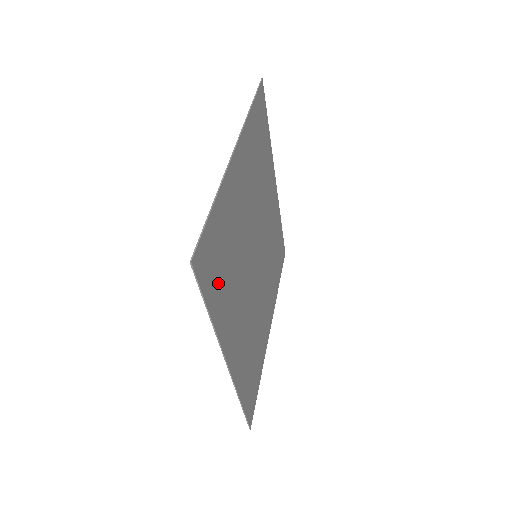
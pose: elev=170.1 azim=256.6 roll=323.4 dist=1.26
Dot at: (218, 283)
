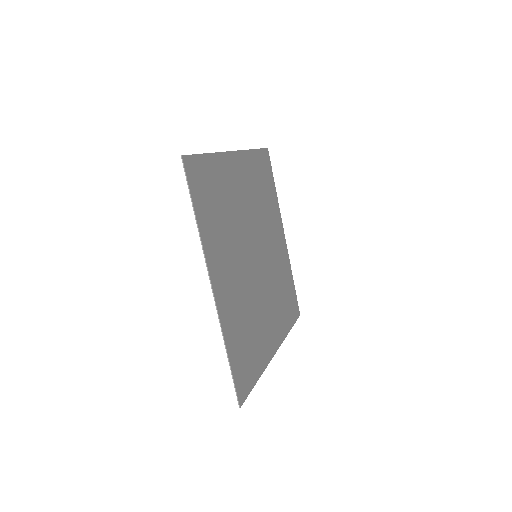
Dot at: (208, 208)
